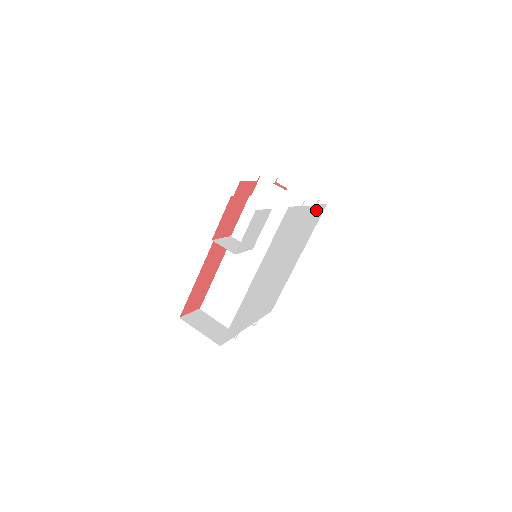
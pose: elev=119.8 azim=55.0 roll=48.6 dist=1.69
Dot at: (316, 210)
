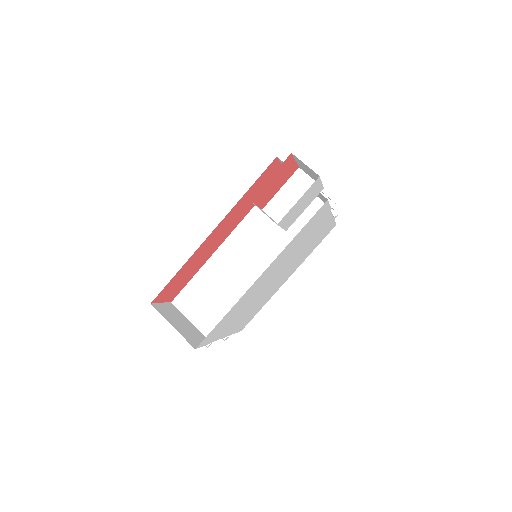
Dot at: (329, 225)
